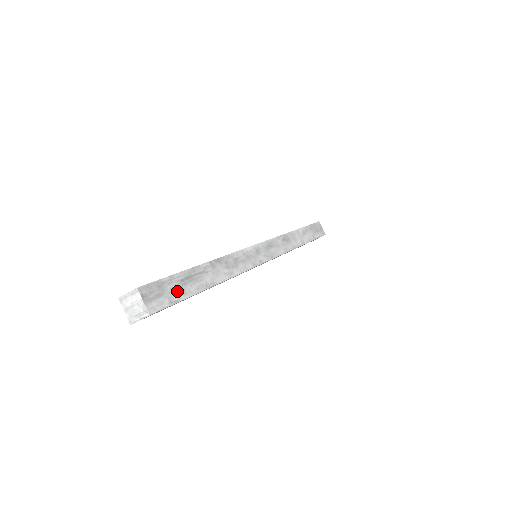
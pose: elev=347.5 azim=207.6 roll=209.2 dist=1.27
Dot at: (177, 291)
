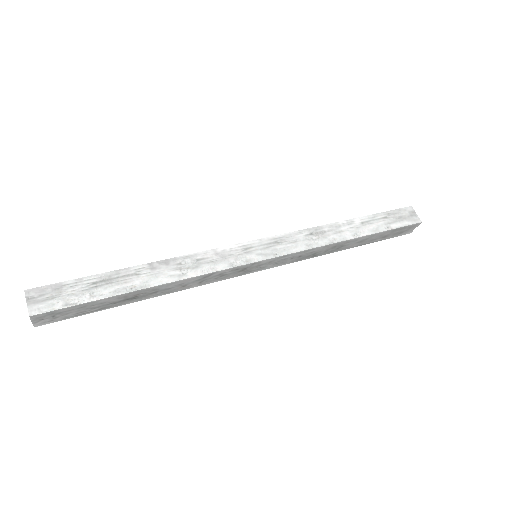
Dot at: (81, 294)
